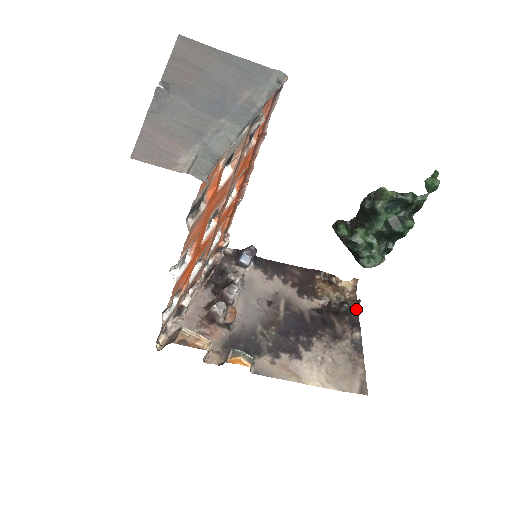
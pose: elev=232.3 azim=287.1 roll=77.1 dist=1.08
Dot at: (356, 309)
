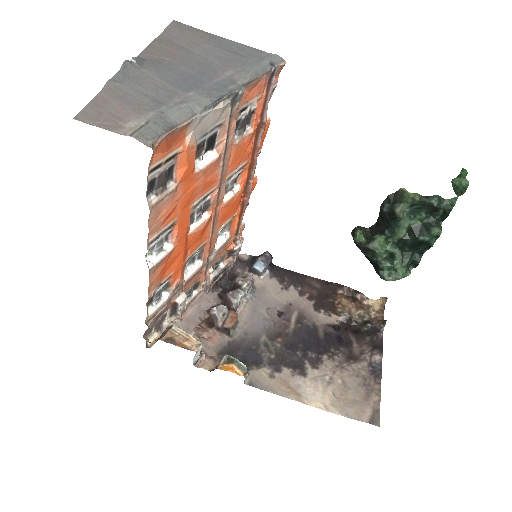
Dot at: (381, 330)
